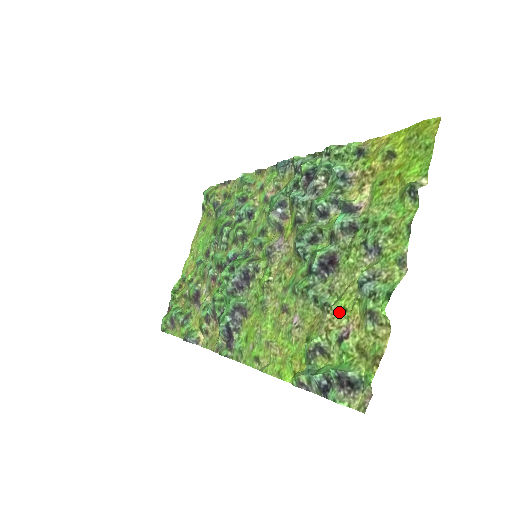
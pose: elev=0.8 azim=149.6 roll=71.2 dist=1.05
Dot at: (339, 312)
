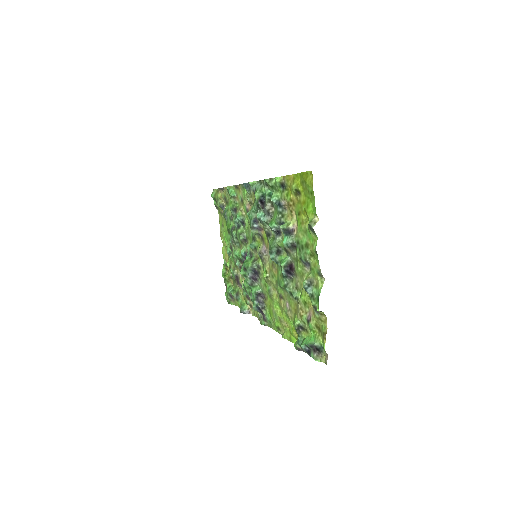
Dot at: (303, 304)
